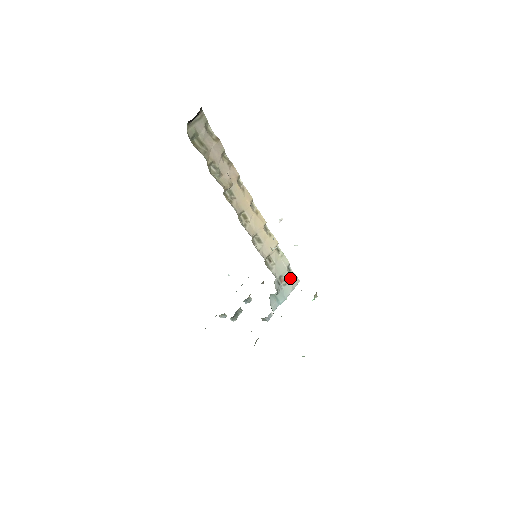
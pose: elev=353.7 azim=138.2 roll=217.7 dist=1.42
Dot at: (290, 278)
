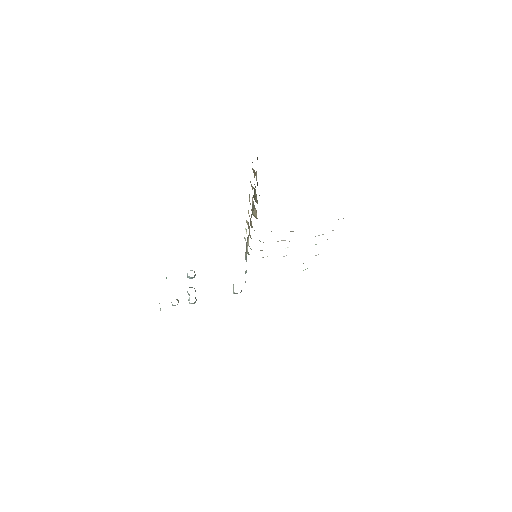
Dot at: occluded
